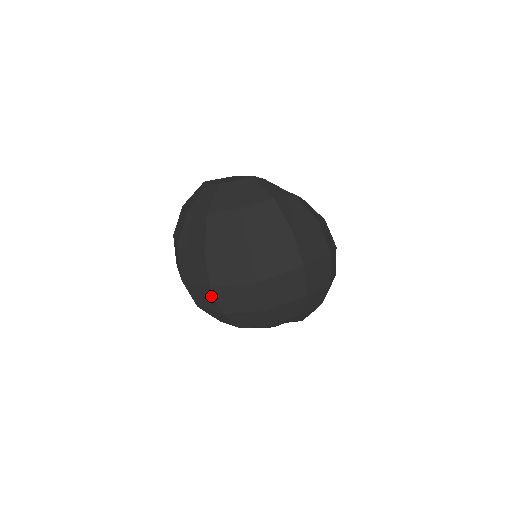
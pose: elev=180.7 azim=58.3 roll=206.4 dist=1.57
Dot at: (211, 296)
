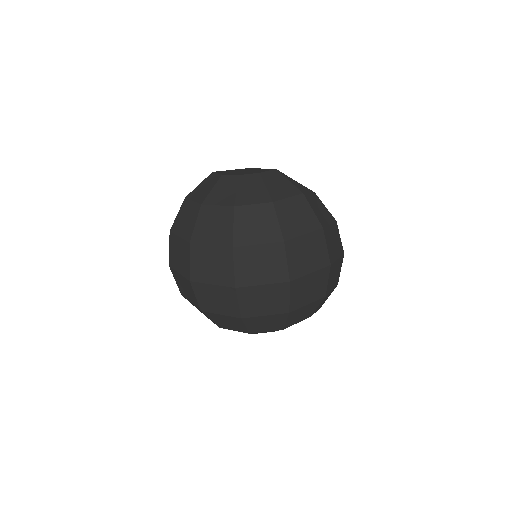
Dot at: (231, 298)
